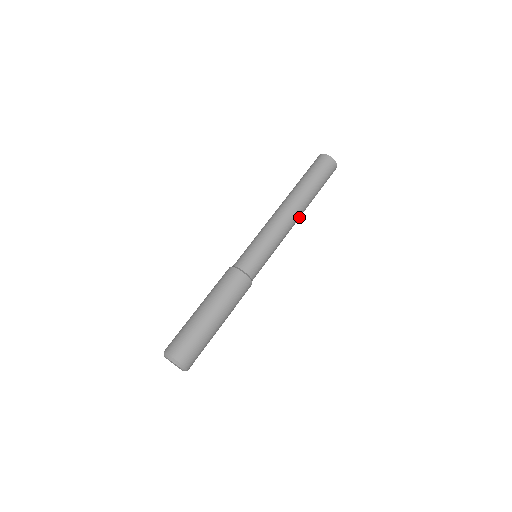
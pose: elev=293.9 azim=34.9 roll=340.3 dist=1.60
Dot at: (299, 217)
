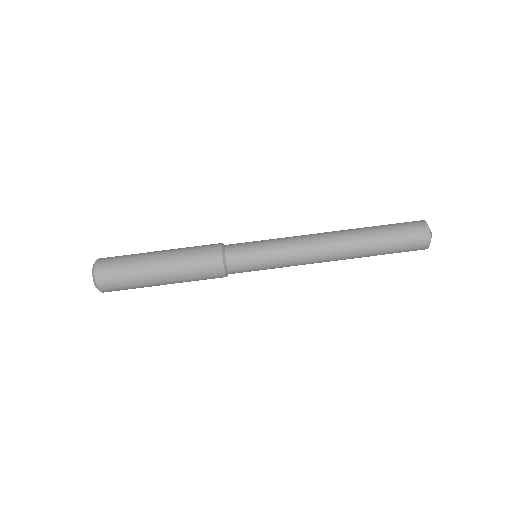
Dot at: (335, 256)
